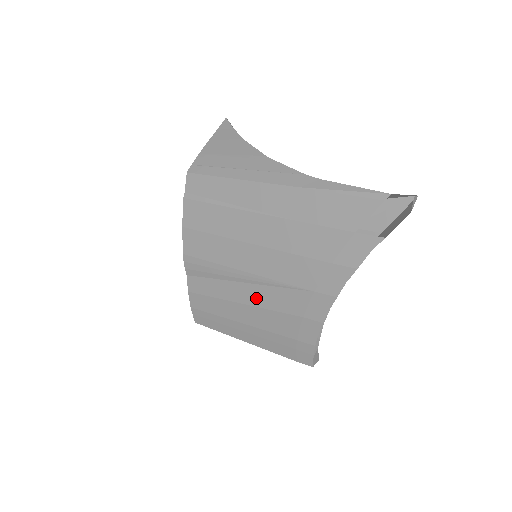
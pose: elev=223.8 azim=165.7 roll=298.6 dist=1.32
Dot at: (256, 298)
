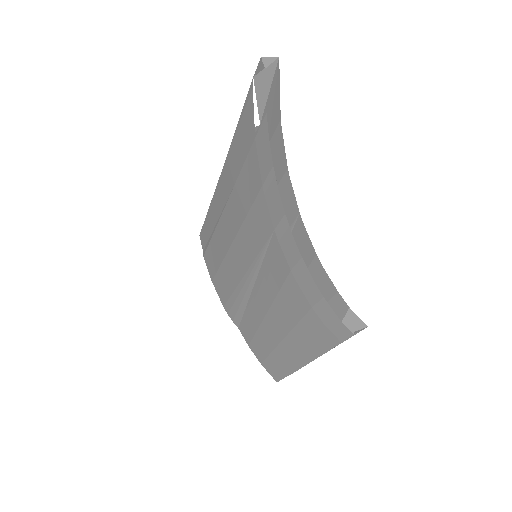
Dot at: (266, 294)
